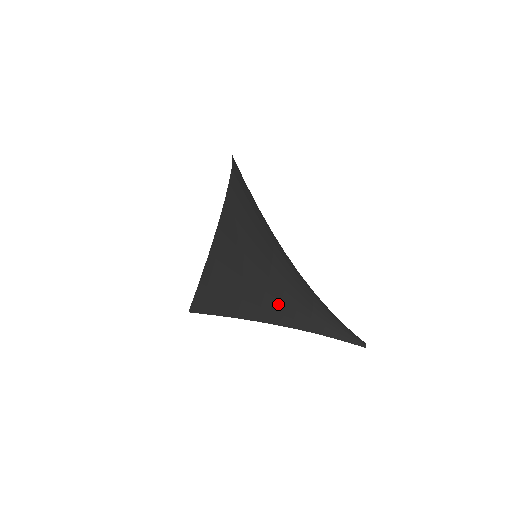
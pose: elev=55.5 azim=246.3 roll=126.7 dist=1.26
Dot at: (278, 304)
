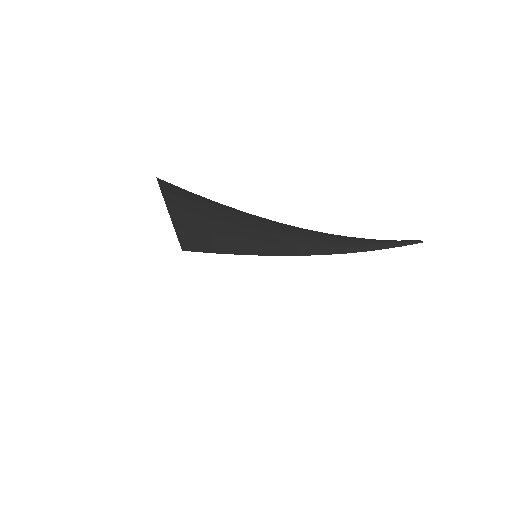
Dot at: (288, 239)
